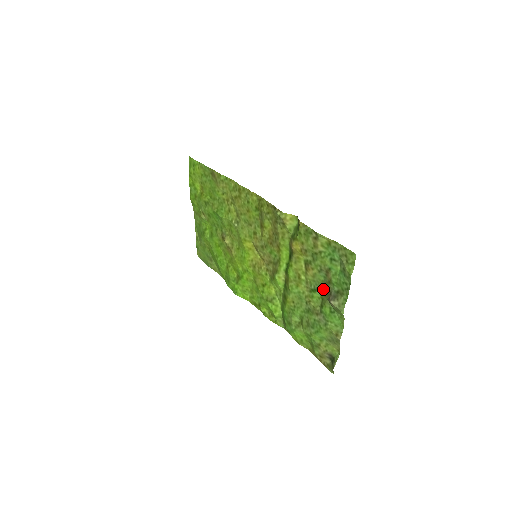
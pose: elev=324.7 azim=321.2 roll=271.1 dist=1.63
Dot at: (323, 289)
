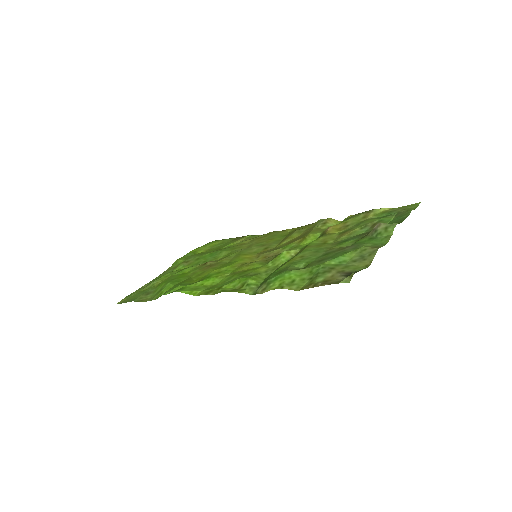
Dot at: (362, 235)
